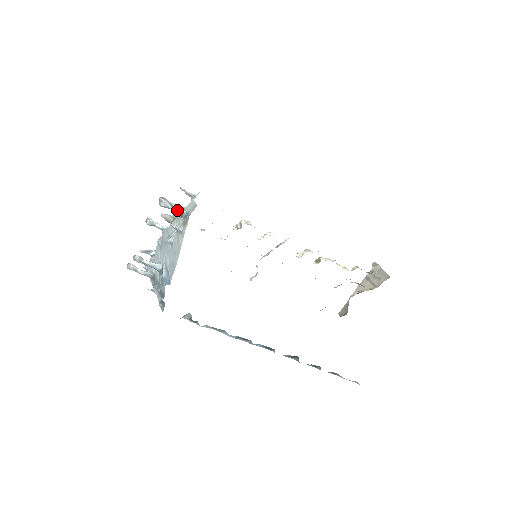
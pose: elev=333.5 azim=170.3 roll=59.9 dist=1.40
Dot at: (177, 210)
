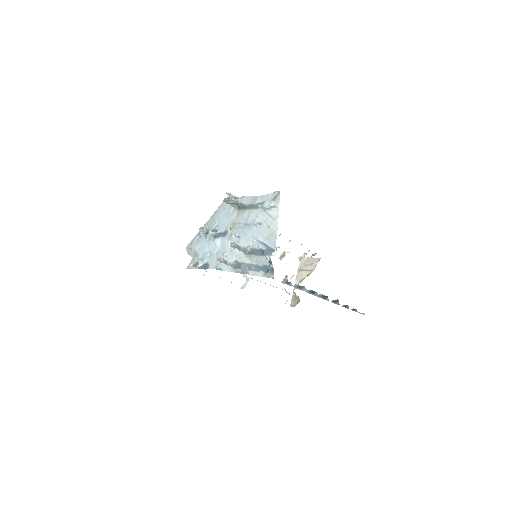
Dot at: (243, 204)
